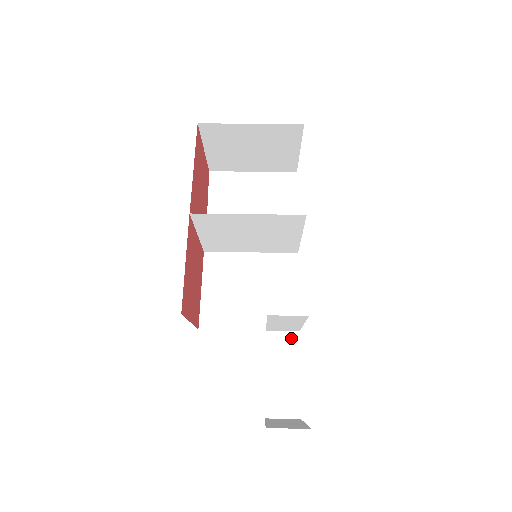
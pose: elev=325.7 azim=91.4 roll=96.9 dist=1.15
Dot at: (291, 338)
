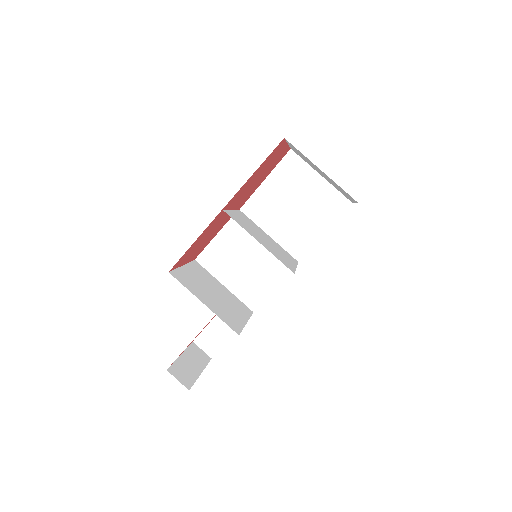
Dot at: occluded
